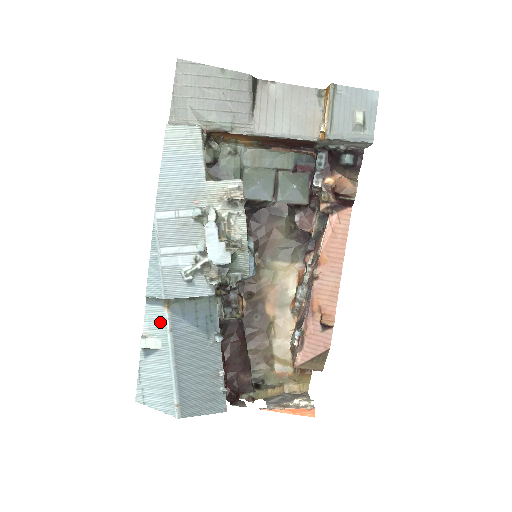
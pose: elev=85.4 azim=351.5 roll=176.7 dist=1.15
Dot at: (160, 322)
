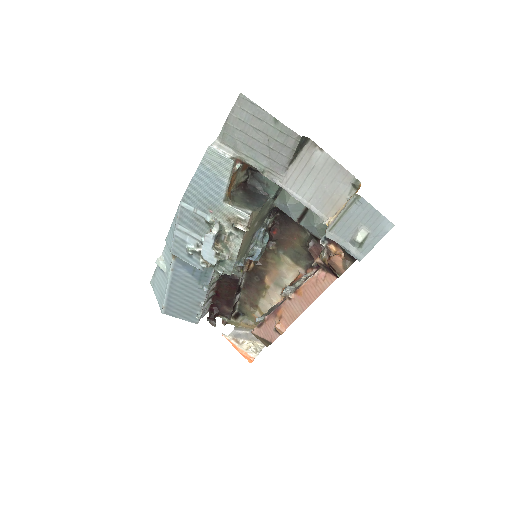
Dot at: (169, 260)
